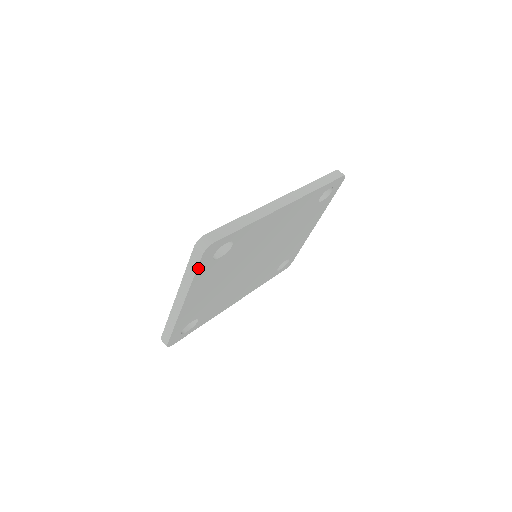
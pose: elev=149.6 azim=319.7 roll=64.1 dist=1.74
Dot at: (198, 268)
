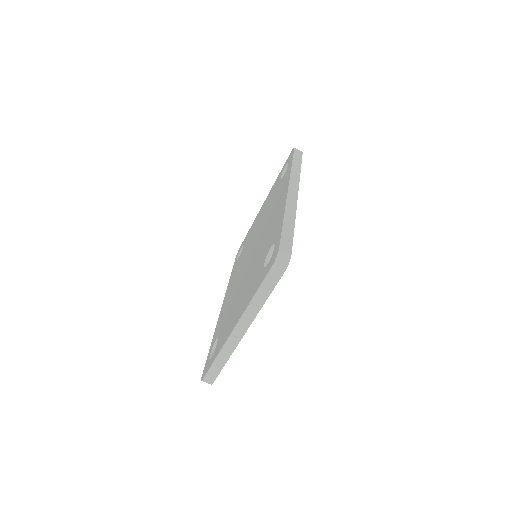
Dot at: (273, 288)
